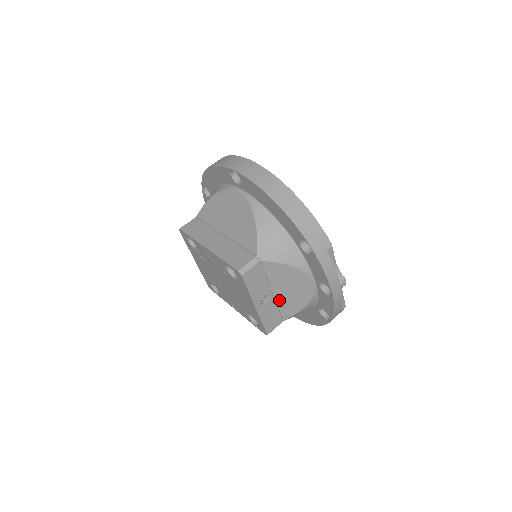
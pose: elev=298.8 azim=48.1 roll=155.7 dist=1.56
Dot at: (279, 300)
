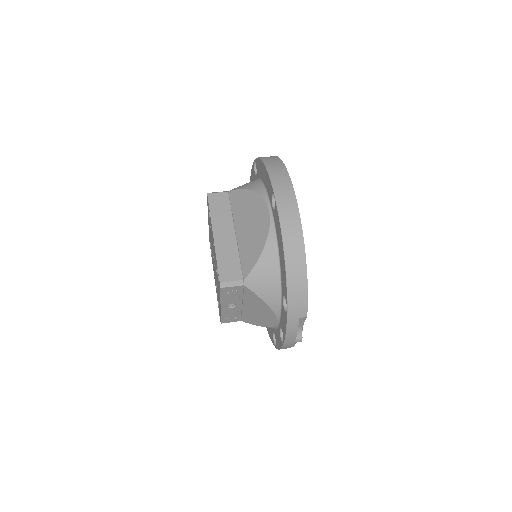
Dot at: (245, 310)
